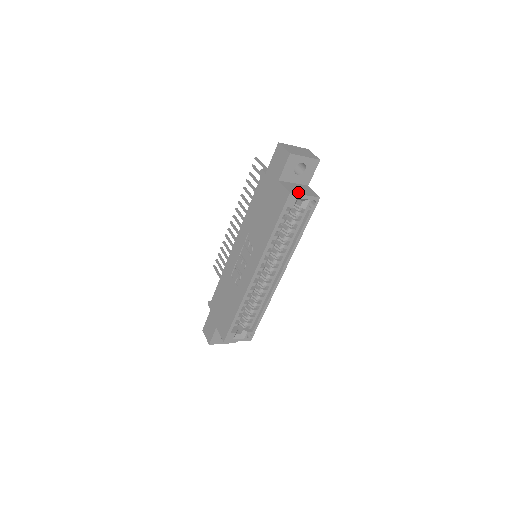
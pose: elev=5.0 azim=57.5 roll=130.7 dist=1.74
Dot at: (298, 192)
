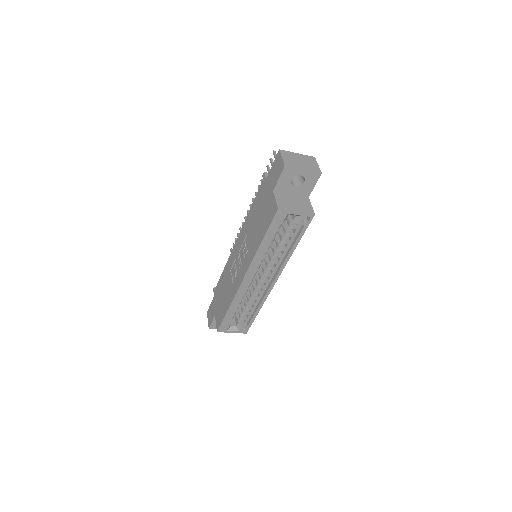
Dot at: (289, 207)
